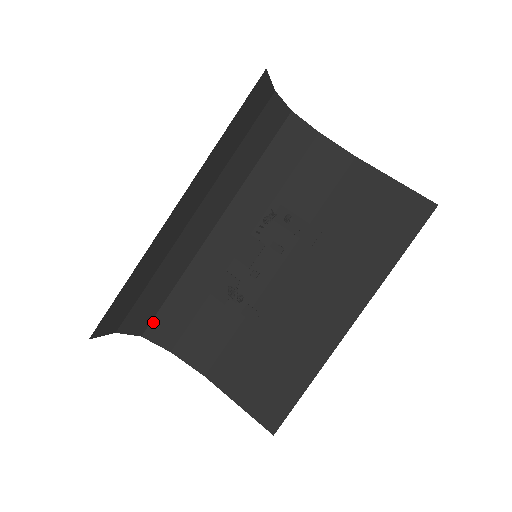
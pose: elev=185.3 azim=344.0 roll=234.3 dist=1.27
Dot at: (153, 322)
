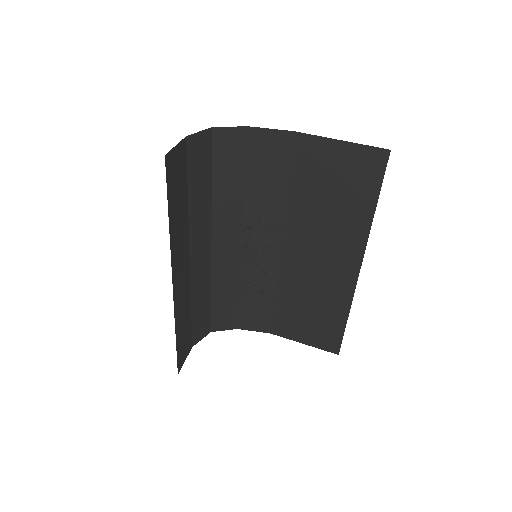
Dot at: (212, 321)
